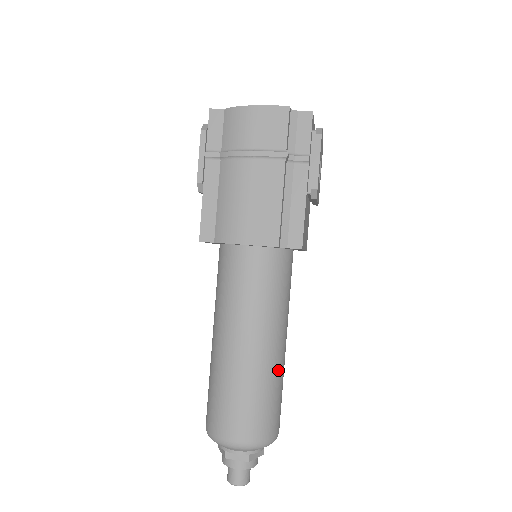
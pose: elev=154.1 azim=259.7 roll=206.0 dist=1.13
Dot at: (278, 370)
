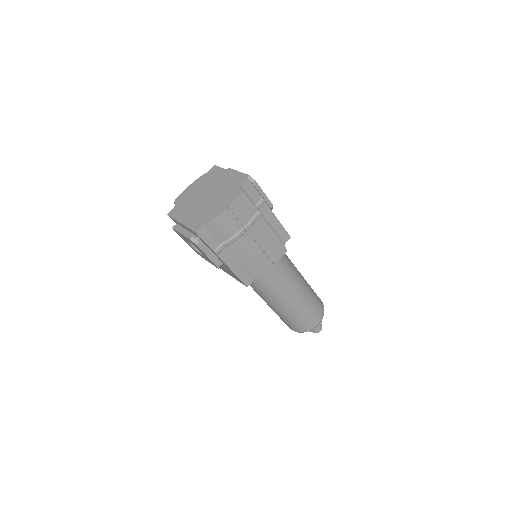
Dot at: (307, 283)
